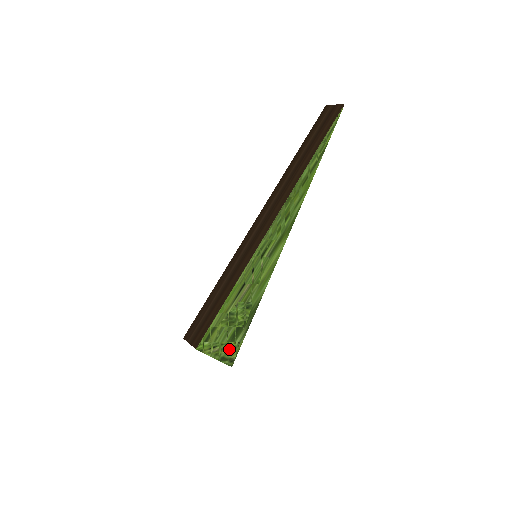
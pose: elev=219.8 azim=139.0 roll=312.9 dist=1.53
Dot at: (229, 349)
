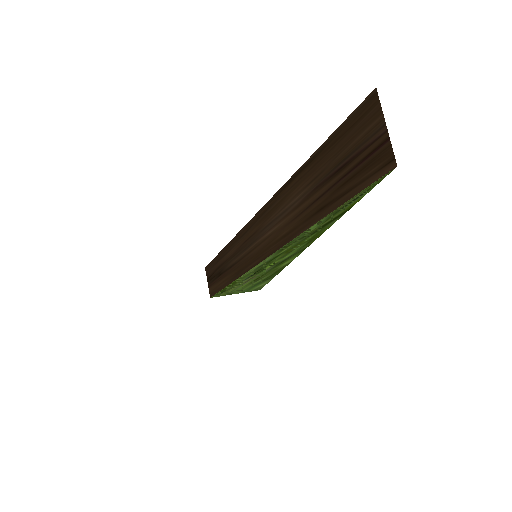
Dot at: (250, 290)
